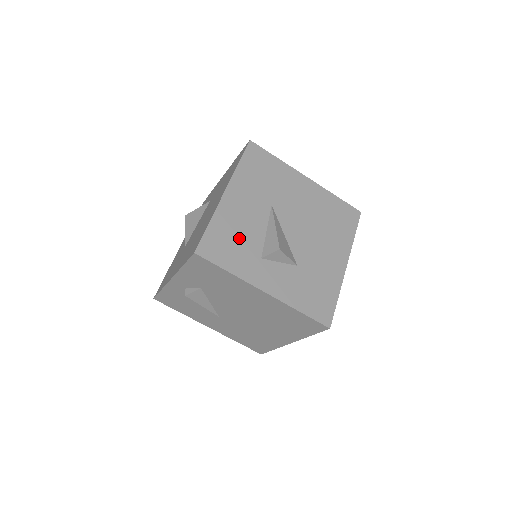
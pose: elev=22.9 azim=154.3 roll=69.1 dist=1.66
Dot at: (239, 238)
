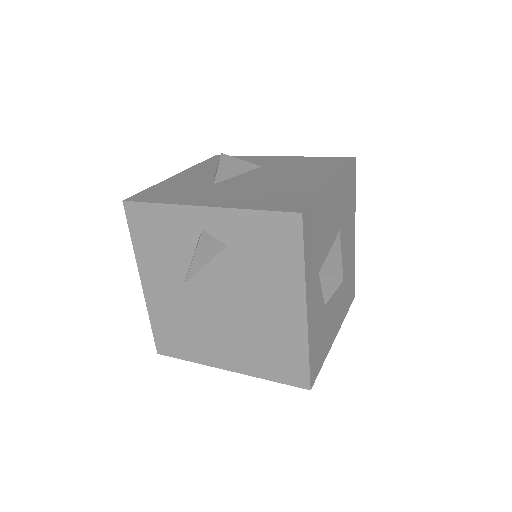
Dot at: (320, 236)
